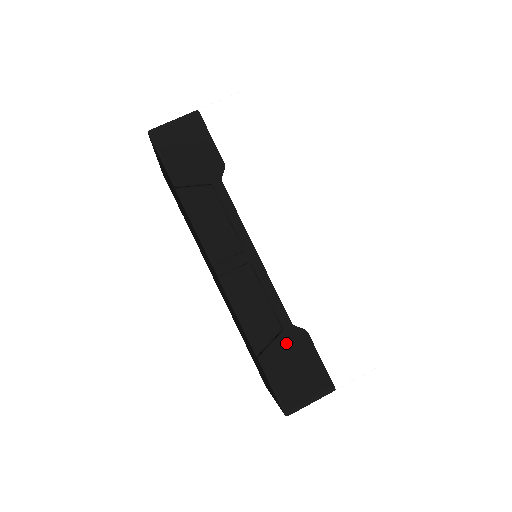
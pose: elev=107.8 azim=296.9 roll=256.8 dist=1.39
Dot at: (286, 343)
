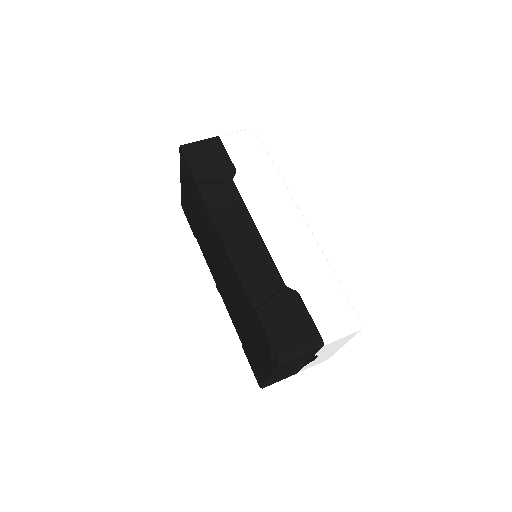
Dot at: (280, 300)
